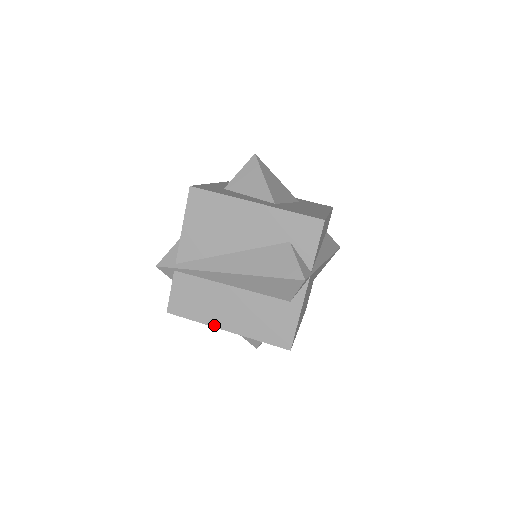
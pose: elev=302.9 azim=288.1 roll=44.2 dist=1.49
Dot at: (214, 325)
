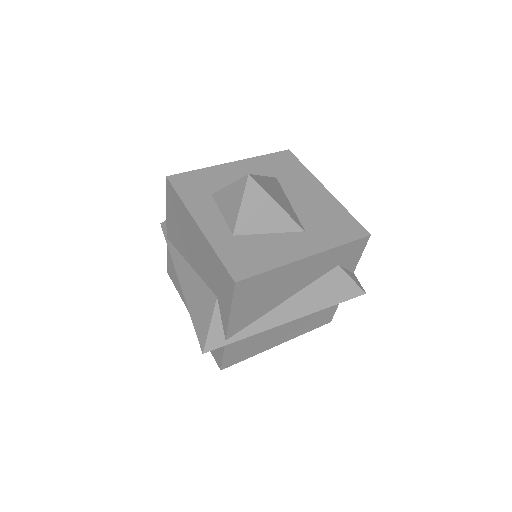
Dot at: (267, 349)
